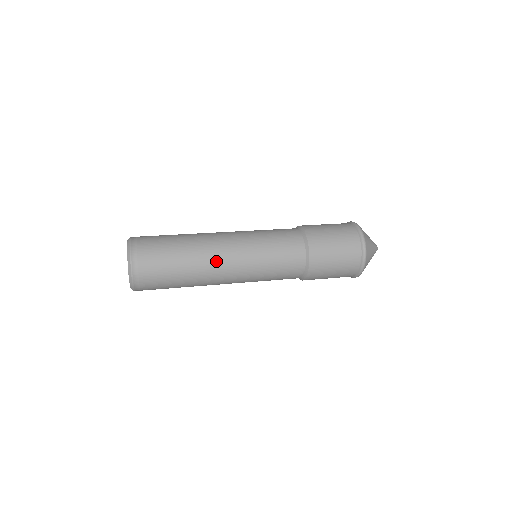
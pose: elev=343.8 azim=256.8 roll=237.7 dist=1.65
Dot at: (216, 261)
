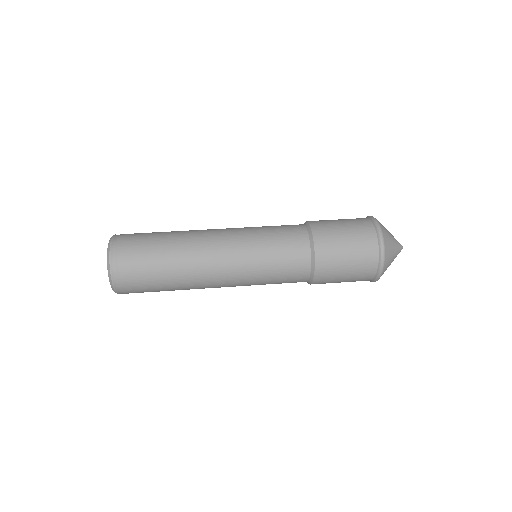
Dot at: (206, 268)
